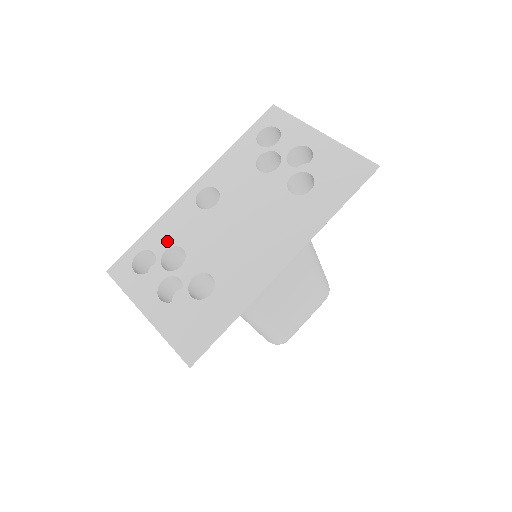
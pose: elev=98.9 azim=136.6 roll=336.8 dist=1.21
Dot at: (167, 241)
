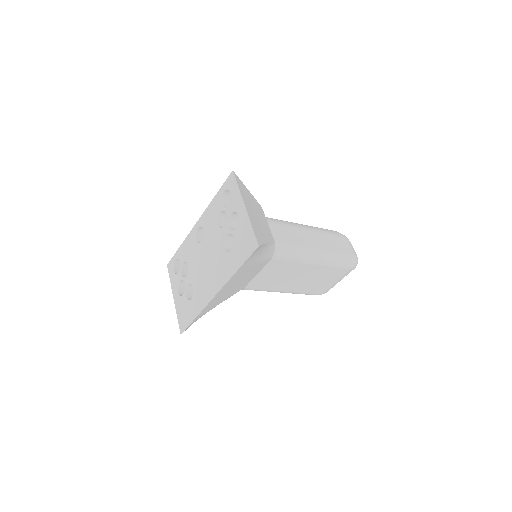
Dot at: (184, 257)
